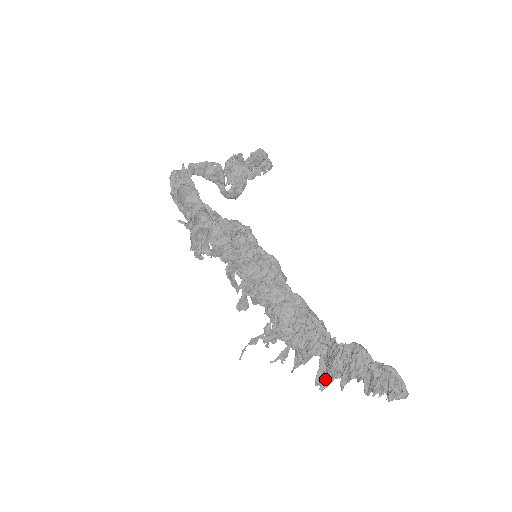
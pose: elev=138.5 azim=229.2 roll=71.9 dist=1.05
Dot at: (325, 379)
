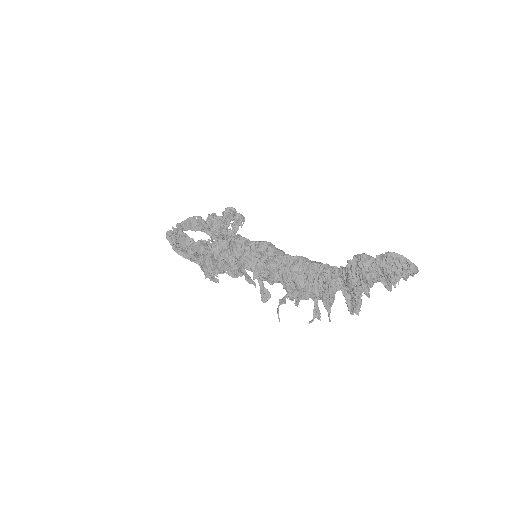
Dot at: (355, 304)
